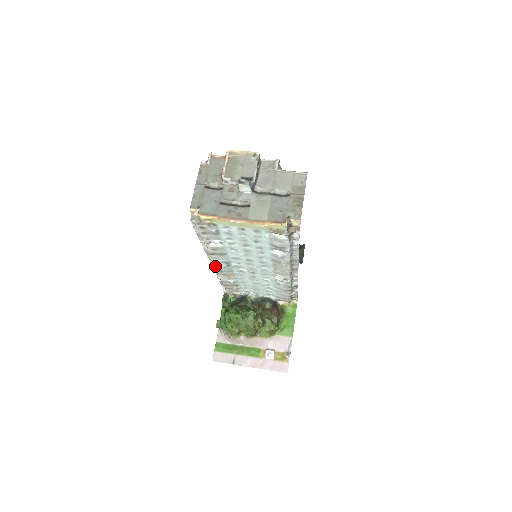
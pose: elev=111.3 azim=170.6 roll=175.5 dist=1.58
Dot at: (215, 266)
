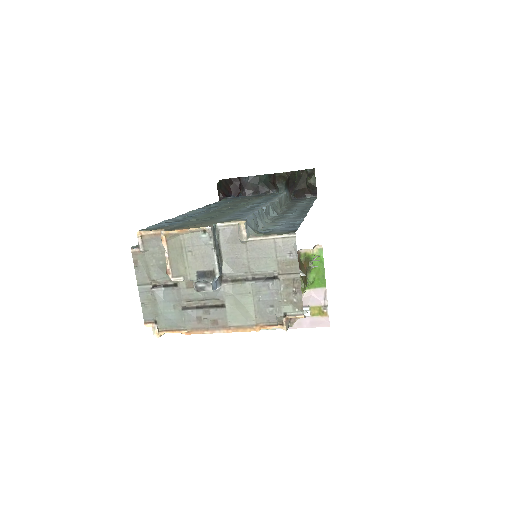
Dot at: occluded
